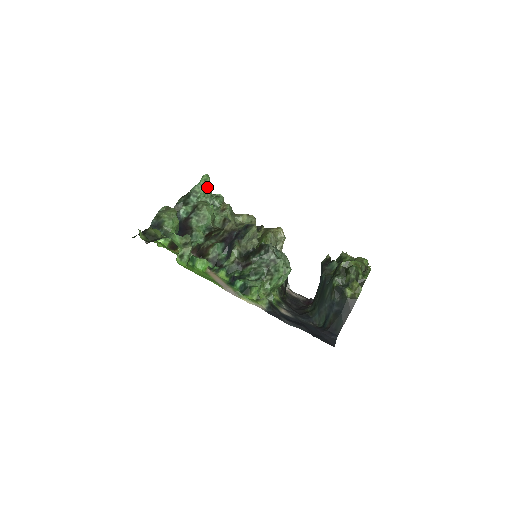
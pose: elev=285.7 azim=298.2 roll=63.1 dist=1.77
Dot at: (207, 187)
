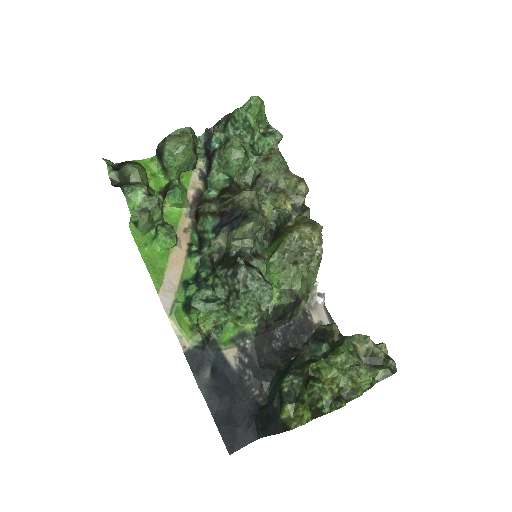
Dot at: (248, 118)
